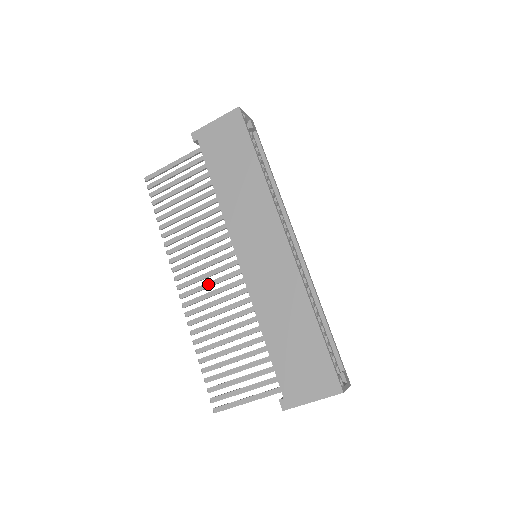
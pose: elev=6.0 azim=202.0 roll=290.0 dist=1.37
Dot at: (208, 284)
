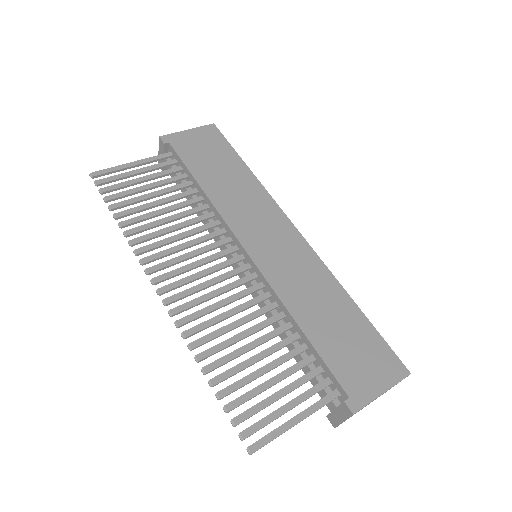
Dot at: (206, 283)
